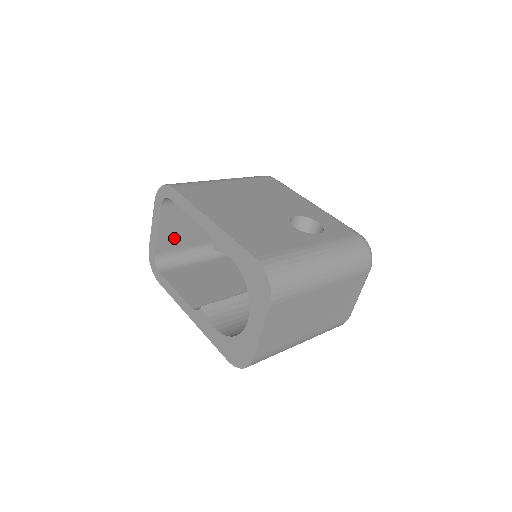
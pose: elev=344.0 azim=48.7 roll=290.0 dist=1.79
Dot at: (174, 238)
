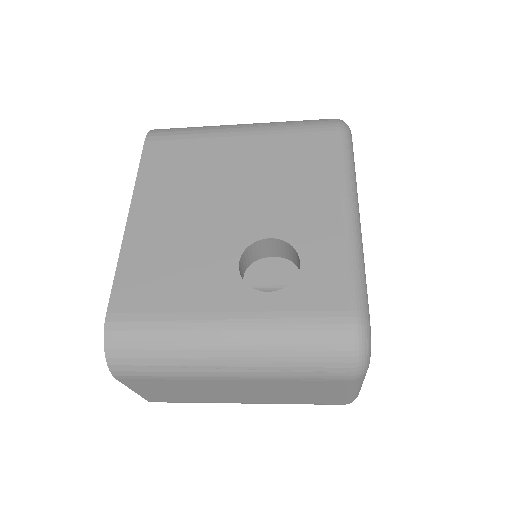
Dot at: occluded
